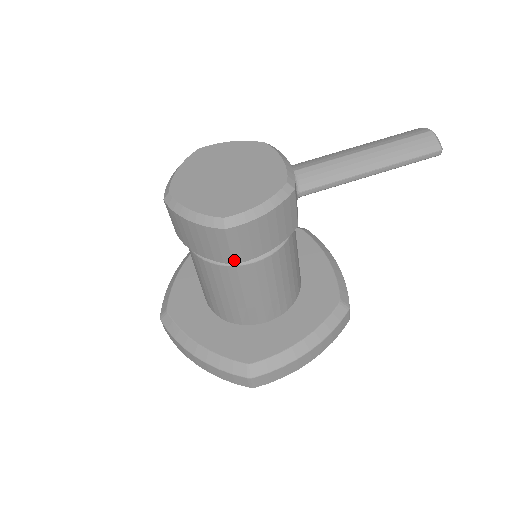
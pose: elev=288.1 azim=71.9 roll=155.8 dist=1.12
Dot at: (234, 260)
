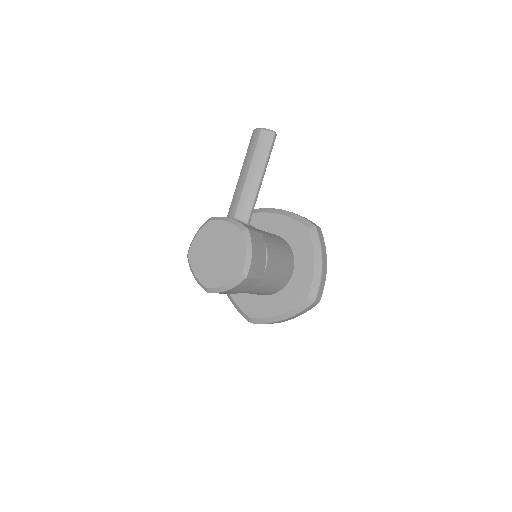
Dot at: (260, 279)
